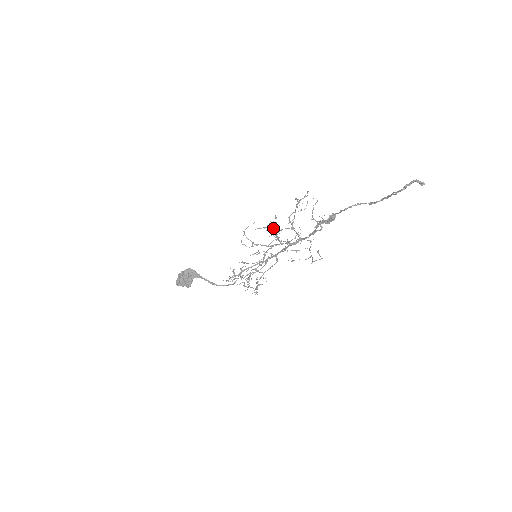
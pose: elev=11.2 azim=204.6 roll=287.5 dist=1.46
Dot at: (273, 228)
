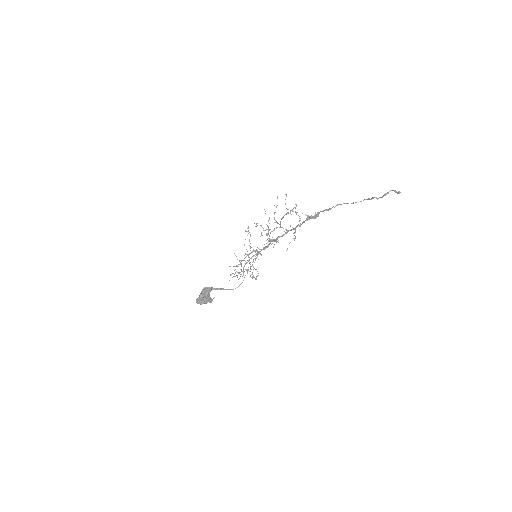
Dot at: (255, 226)
